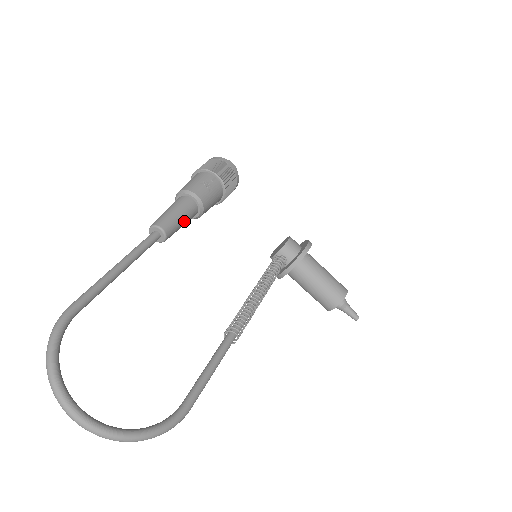
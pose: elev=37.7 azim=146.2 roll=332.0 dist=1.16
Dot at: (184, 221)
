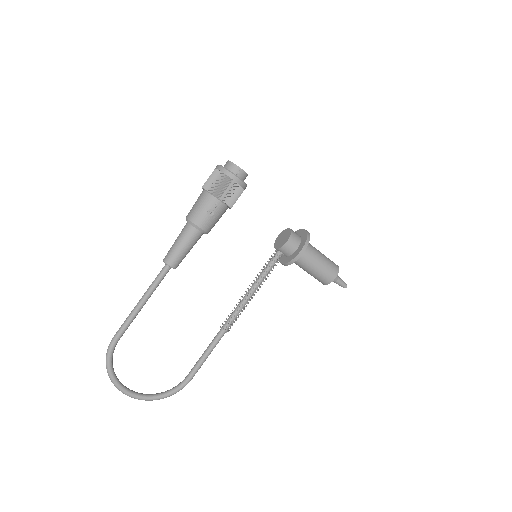
Dot at: (190, 249)
